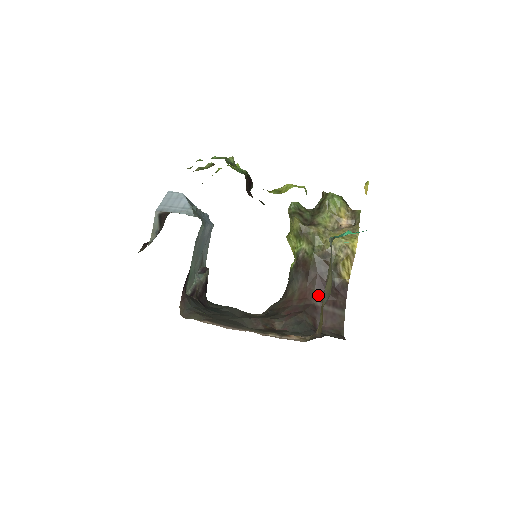
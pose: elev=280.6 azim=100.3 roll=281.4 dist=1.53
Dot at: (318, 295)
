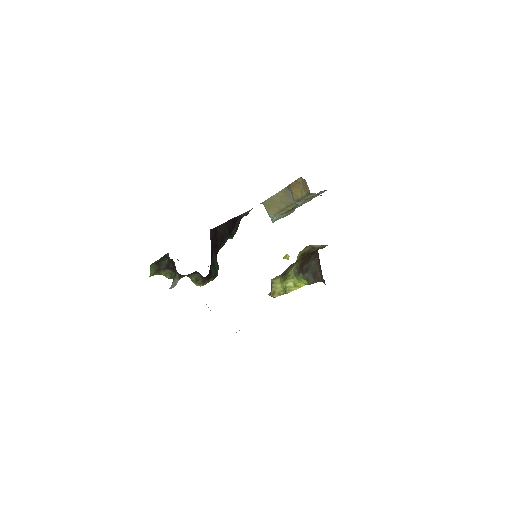
Dot at: occluded
